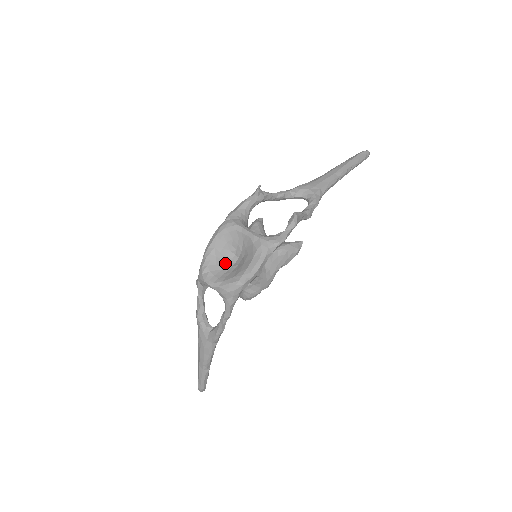
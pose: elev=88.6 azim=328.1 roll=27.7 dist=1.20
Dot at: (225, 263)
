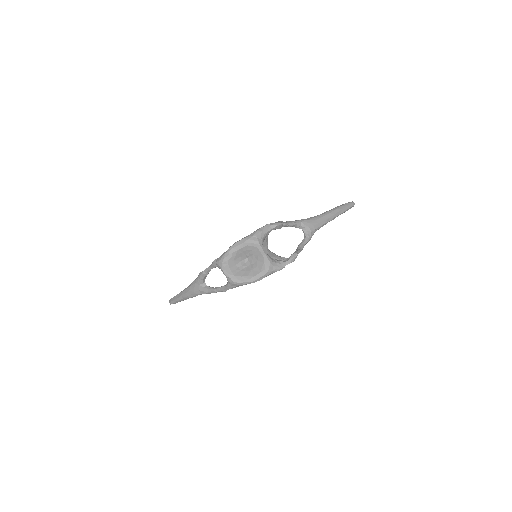
Dot at: (239, 261)
